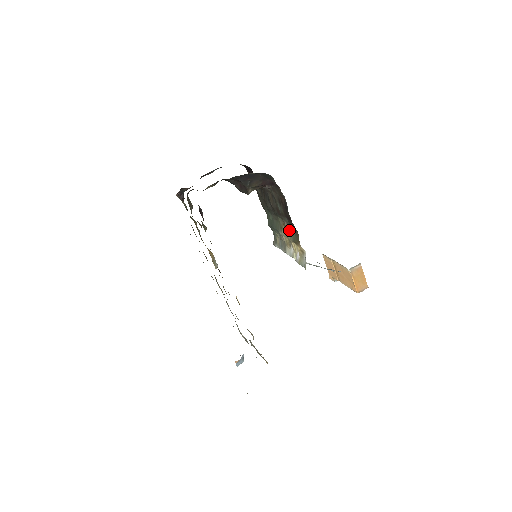
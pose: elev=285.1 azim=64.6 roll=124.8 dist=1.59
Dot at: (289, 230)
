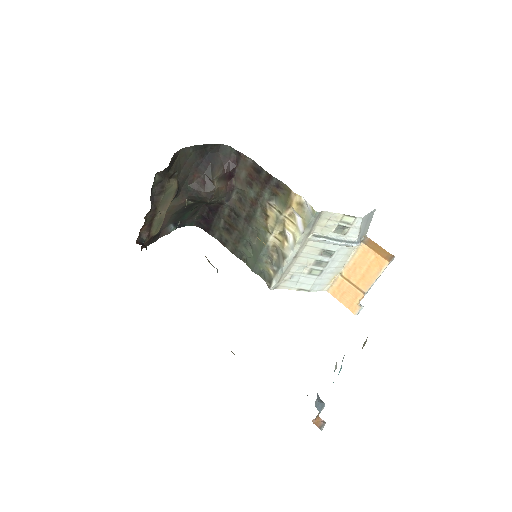
Dot at: (274, 207)
